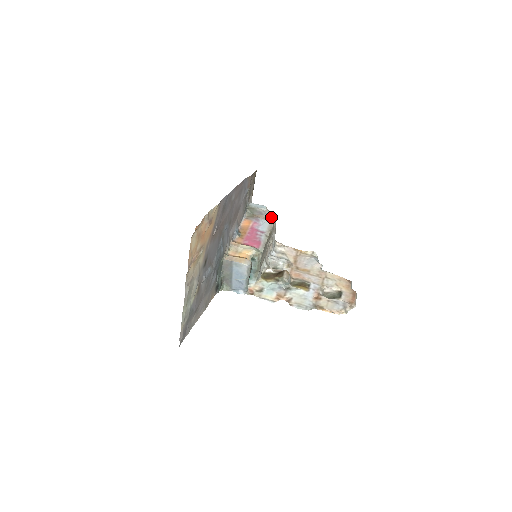
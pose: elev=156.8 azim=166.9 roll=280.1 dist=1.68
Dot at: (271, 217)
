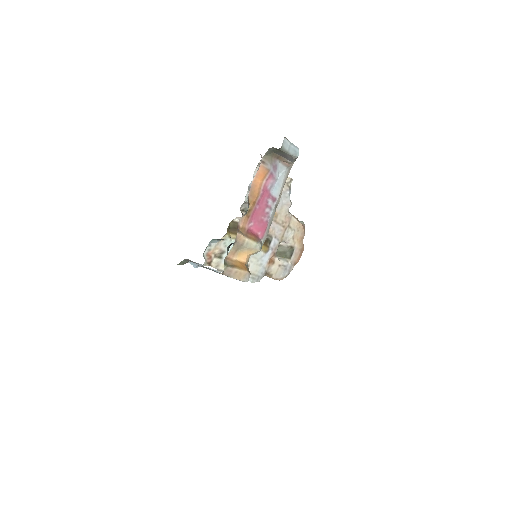
Dot at: (293, 163)
